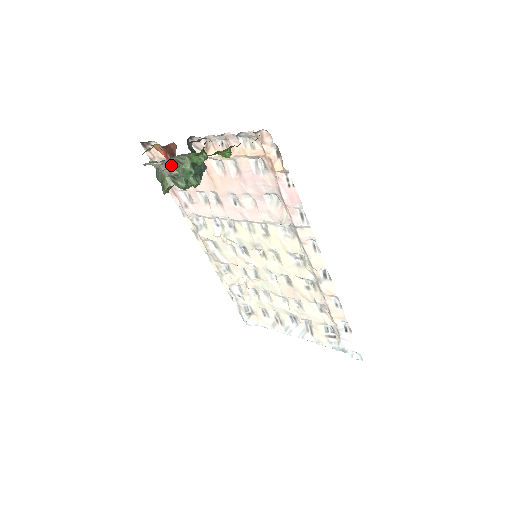
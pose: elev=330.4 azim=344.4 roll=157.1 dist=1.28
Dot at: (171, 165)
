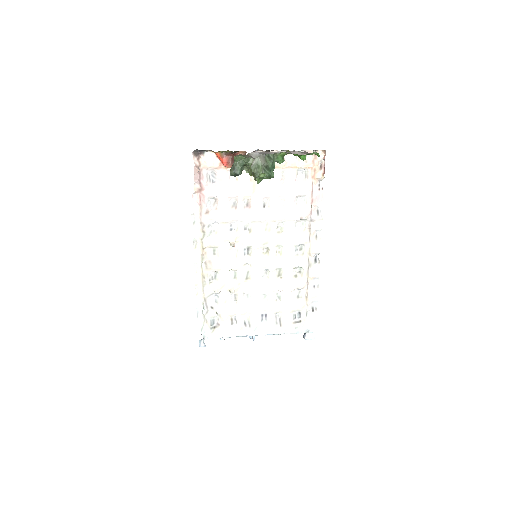
Dot at: (266, 158)
